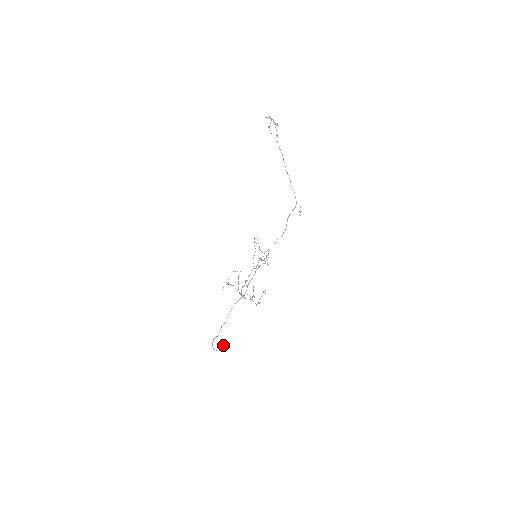
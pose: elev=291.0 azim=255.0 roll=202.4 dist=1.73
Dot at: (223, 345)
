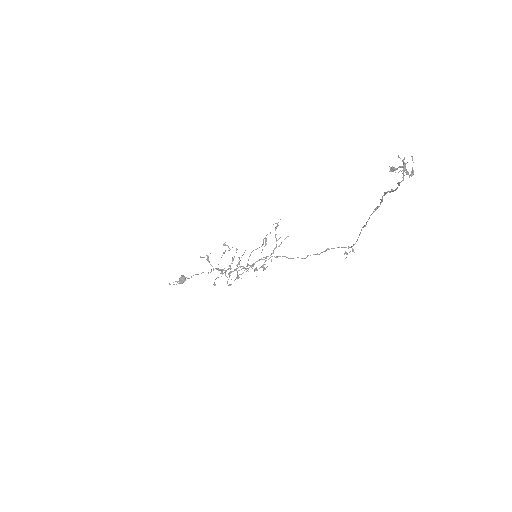
Dot at: (184, 279)
